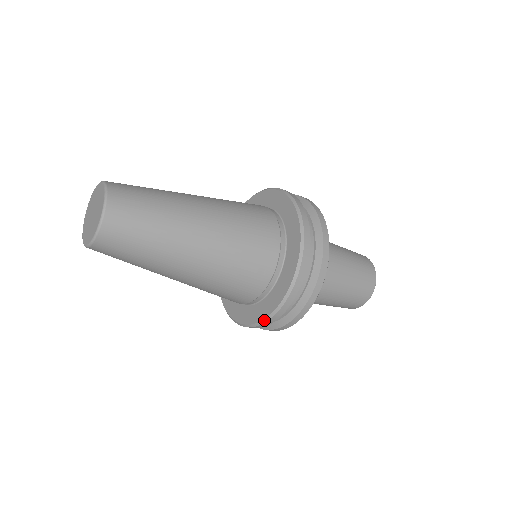
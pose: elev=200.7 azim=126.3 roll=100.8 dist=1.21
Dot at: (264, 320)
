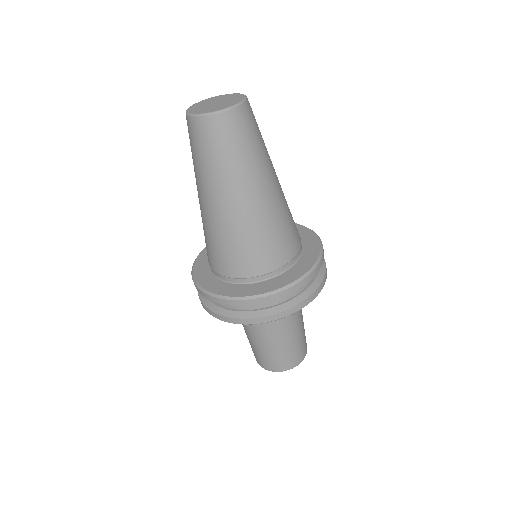
Dot at: (305, 275)
